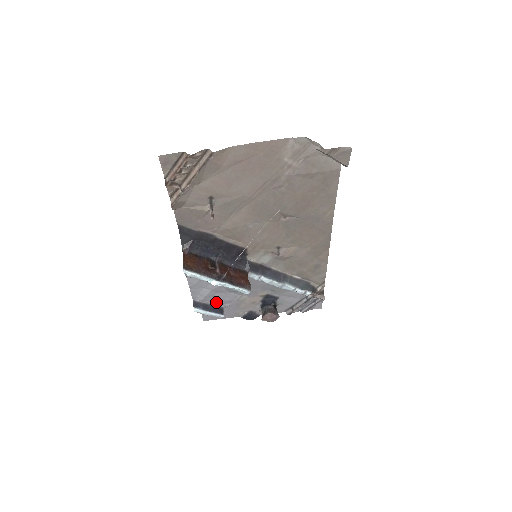
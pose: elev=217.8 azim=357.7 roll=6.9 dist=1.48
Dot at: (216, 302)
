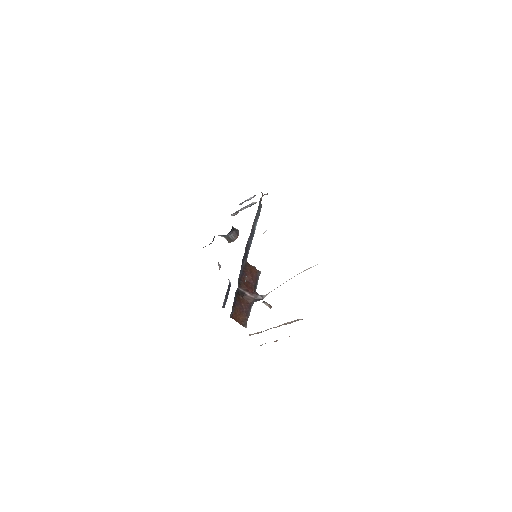
Dot at: occluded
